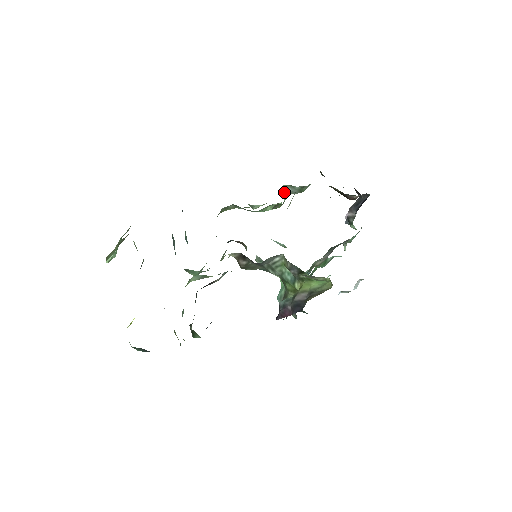
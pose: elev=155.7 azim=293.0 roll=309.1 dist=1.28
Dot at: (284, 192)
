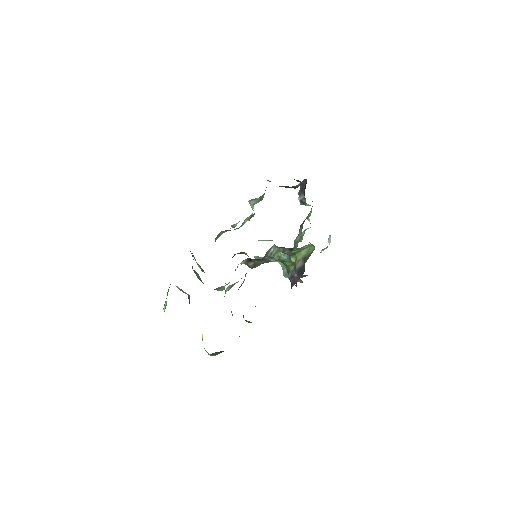
Dot at: (251, 206)
